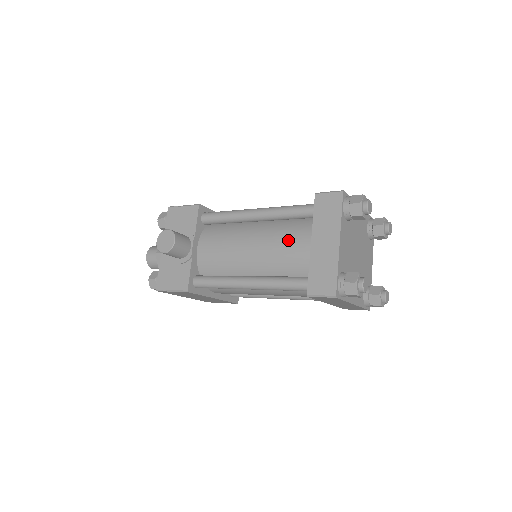
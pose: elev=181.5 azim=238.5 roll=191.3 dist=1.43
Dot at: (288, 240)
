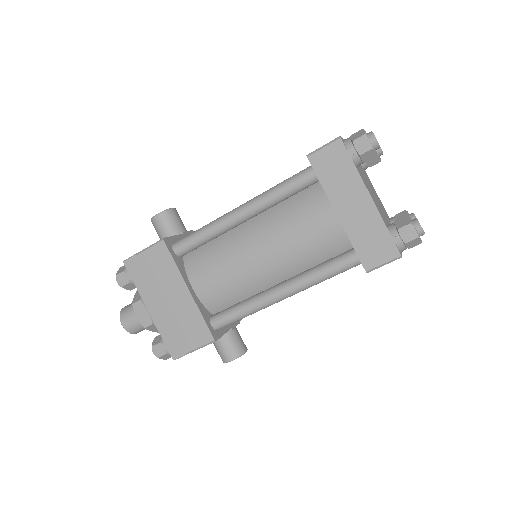
Dot at: occluded
